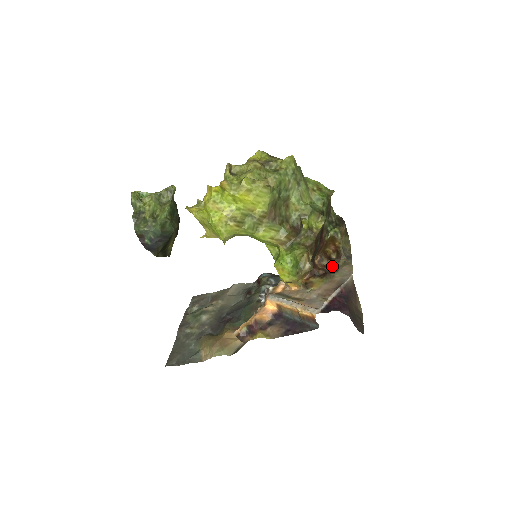
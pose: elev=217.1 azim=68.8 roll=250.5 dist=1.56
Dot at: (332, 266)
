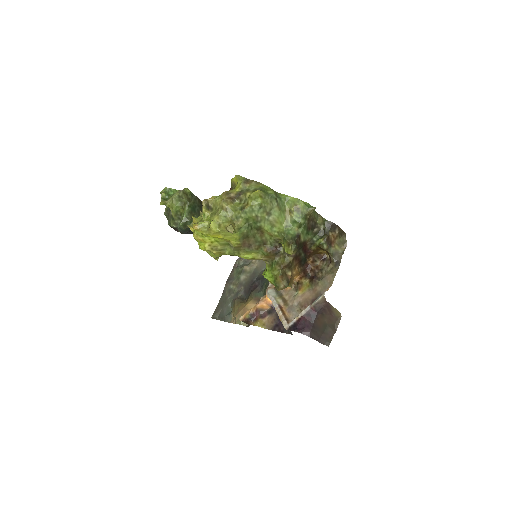
Dot at: (322, 269)
